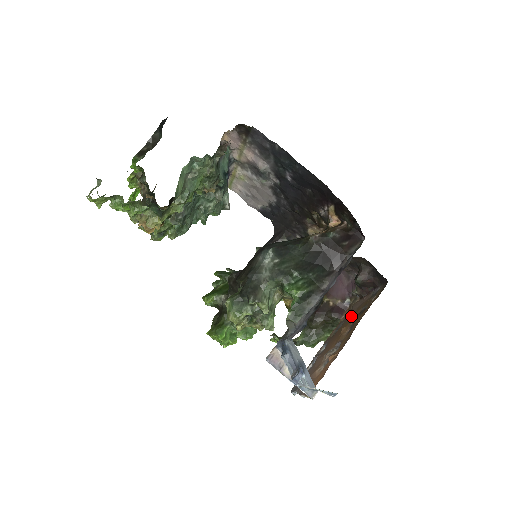
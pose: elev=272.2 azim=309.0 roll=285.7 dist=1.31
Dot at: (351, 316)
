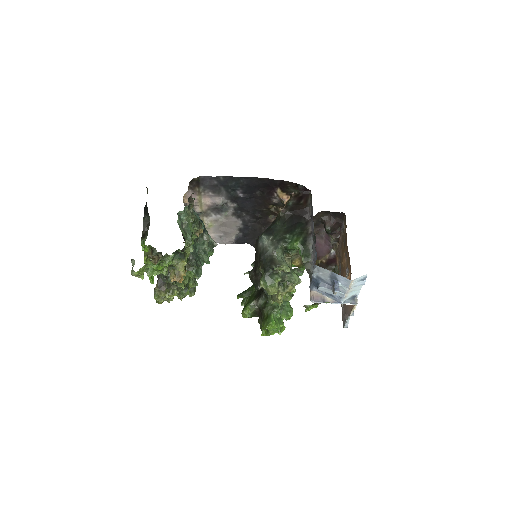
Dot at: (341, 254)
